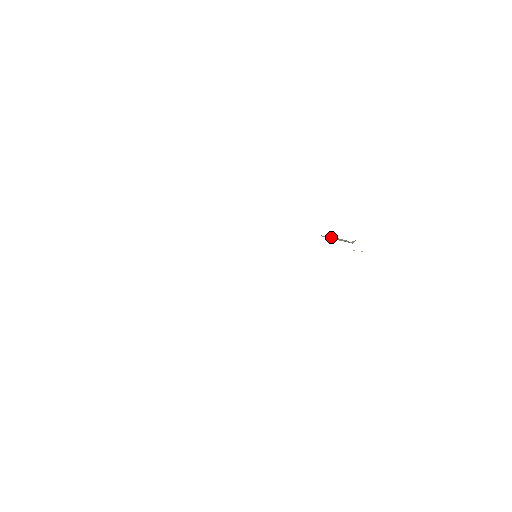
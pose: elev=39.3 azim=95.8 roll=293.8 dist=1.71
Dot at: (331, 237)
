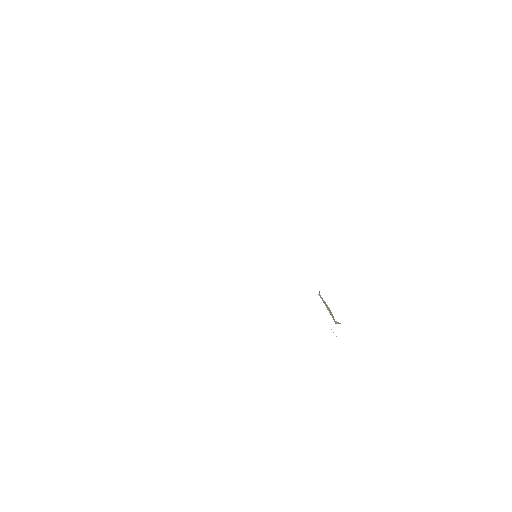
Dot at: (325, 302)
